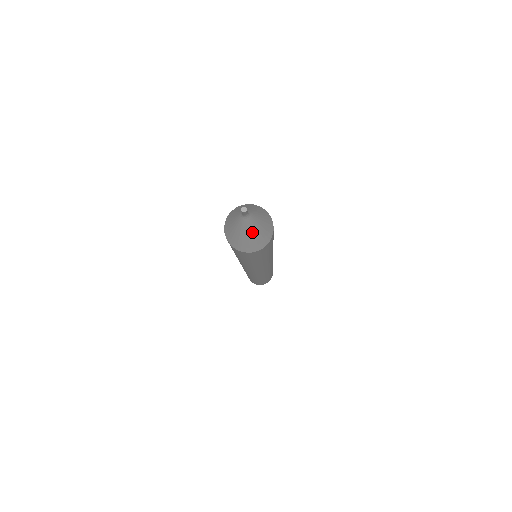
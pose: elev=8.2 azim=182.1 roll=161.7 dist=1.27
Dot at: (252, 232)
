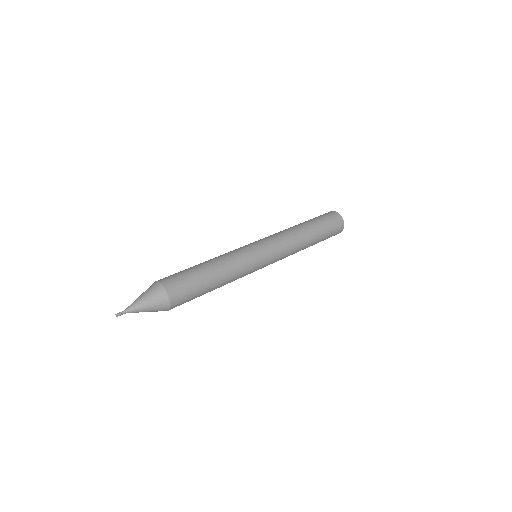
Dot at: occluded
